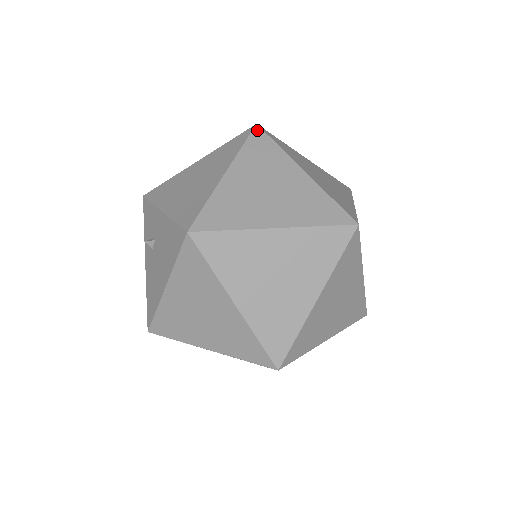
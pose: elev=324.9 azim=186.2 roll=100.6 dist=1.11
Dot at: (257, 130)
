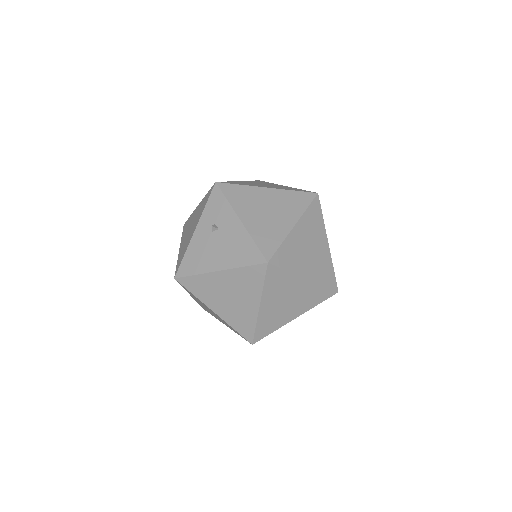
Dot at: (317, 199)
